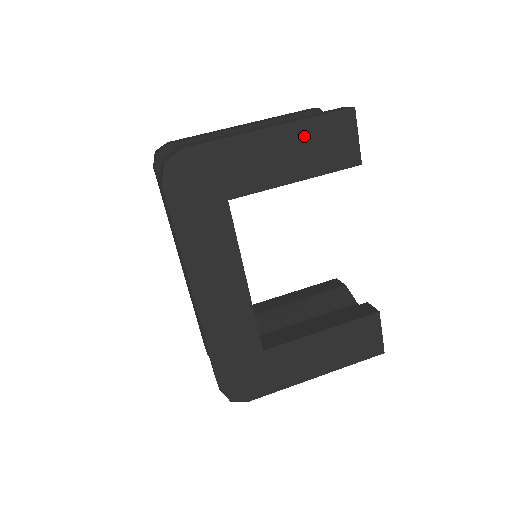
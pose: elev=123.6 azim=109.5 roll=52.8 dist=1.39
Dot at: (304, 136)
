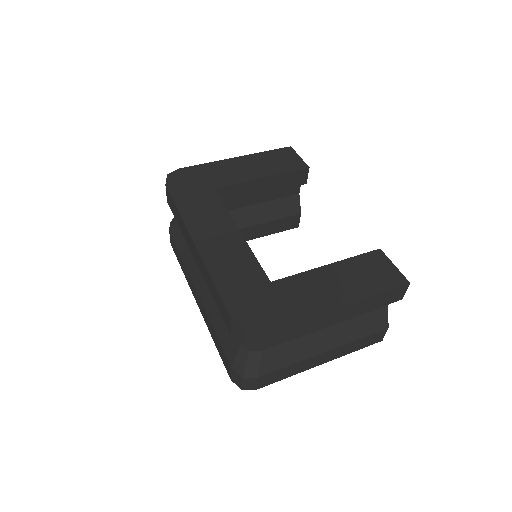
Dot at: (261, 159)
